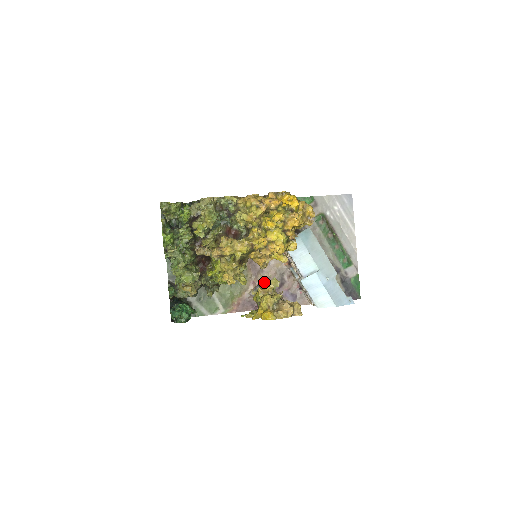
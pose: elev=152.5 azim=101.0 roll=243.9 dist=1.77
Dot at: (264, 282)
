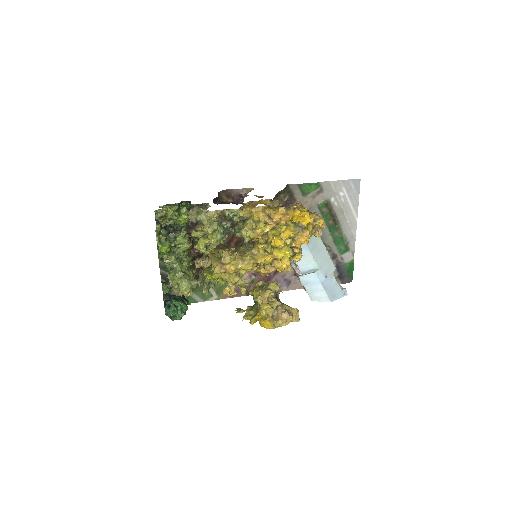
Dot at: occluded
